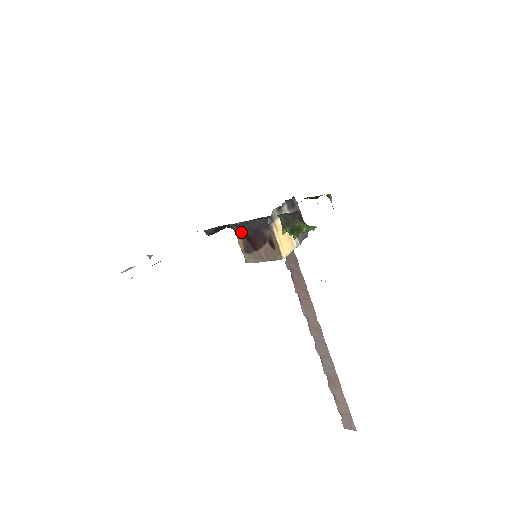
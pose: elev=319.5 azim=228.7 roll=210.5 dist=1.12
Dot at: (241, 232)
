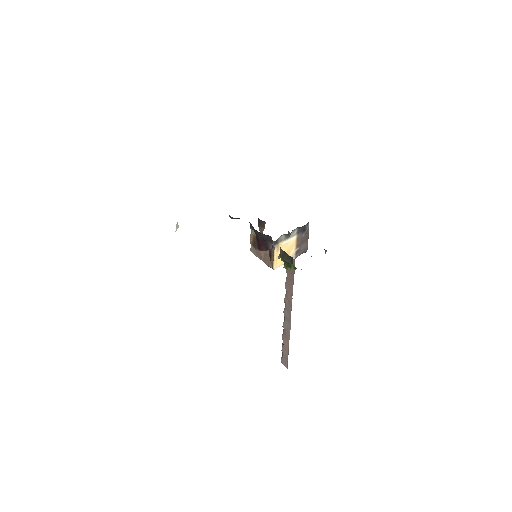
Dot at: (255, 231)
